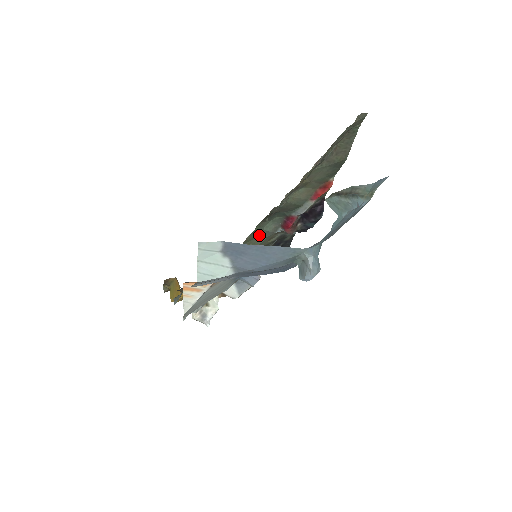
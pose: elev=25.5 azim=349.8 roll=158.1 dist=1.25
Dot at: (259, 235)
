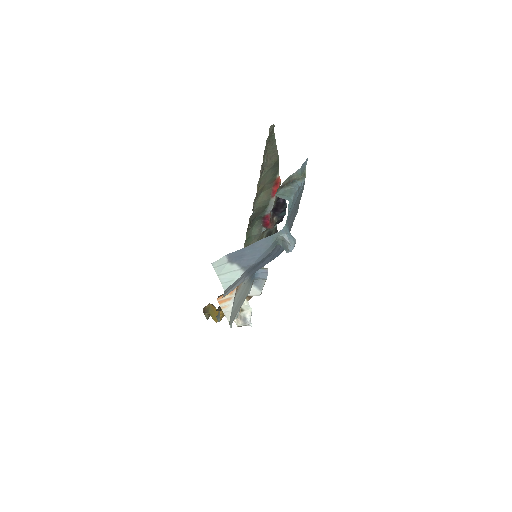
Dot at: (251, 241)
